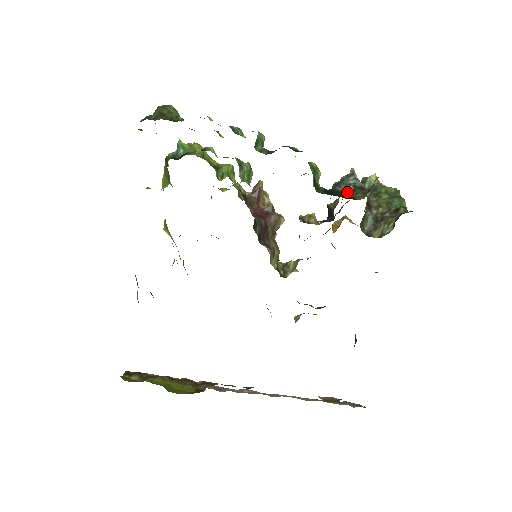
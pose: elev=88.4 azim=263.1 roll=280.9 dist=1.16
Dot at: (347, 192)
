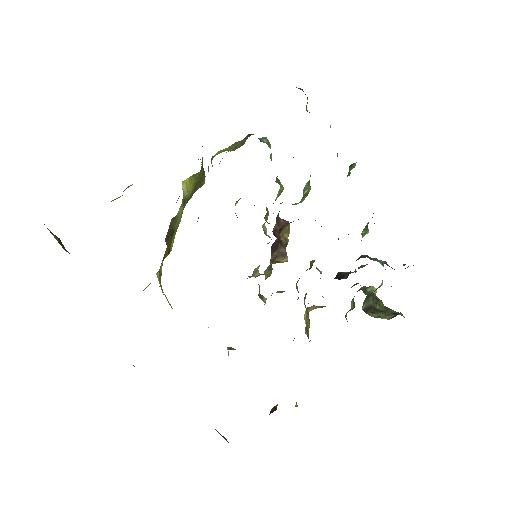
Dot at: occluded
